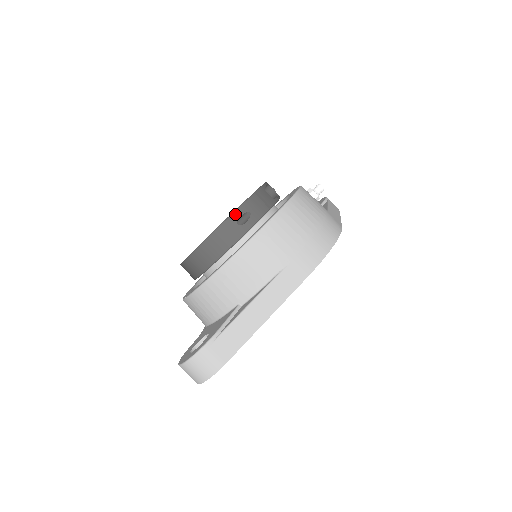
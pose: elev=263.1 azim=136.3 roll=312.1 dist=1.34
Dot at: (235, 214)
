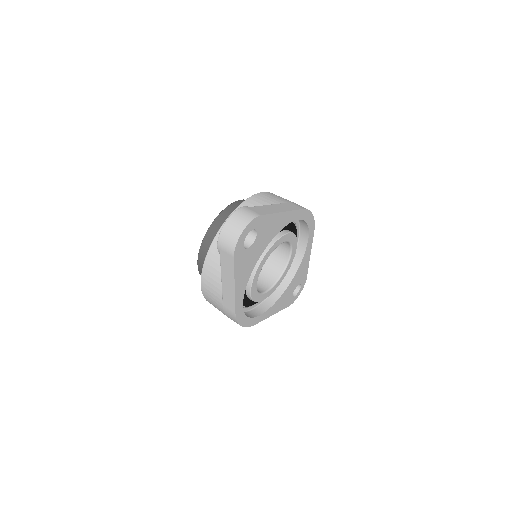
Dot at: (243, 200)
